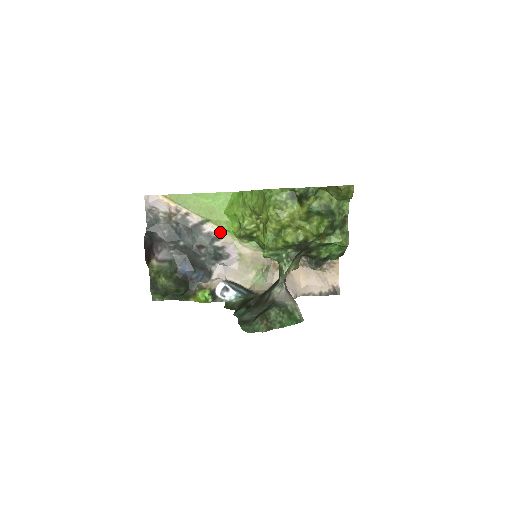
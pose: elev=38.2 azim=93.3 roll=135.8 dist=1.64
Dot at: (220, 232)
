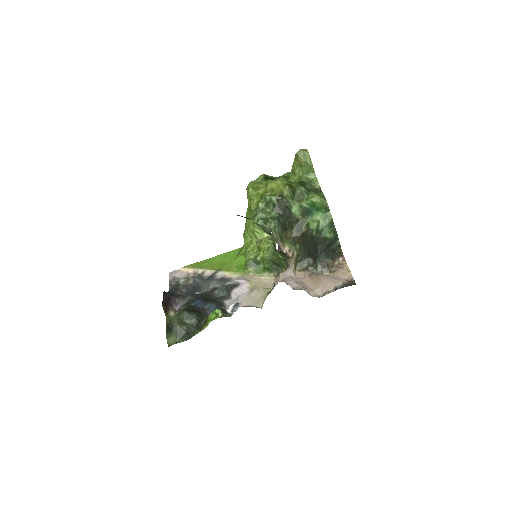
Dot at: (231, 276)
